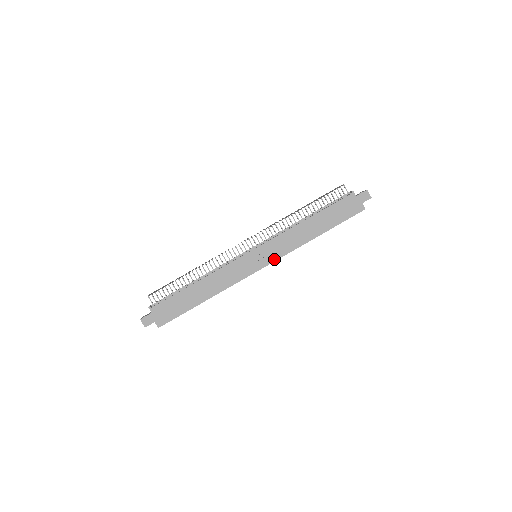
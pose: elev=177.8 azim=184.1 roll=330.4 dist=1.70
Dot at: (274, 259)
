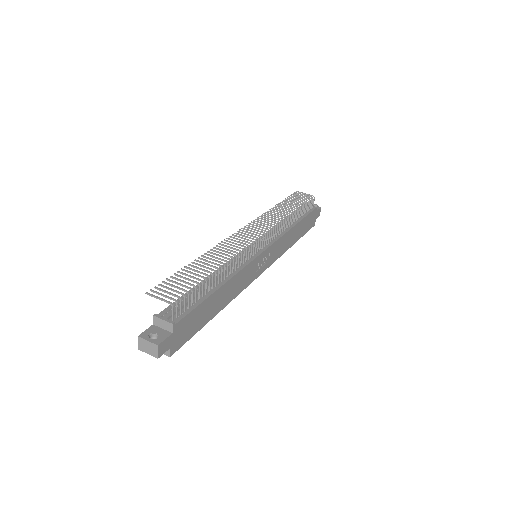
Dot at: (270, 264)
